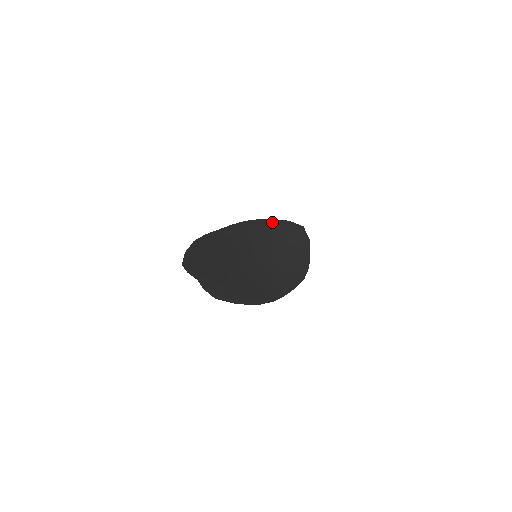
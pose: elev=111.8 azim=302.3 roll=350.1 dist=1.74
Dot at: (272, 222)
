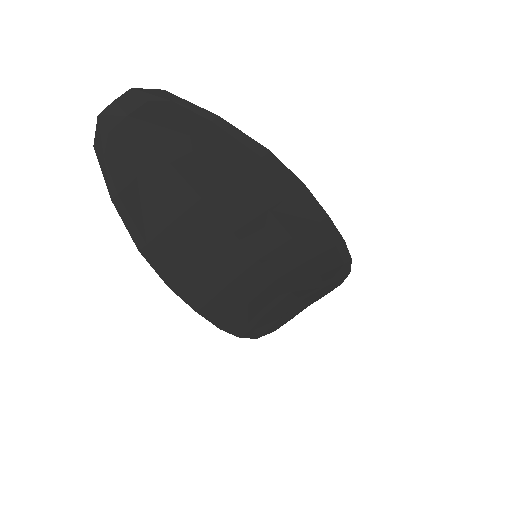
Dot at: (273, 323)
